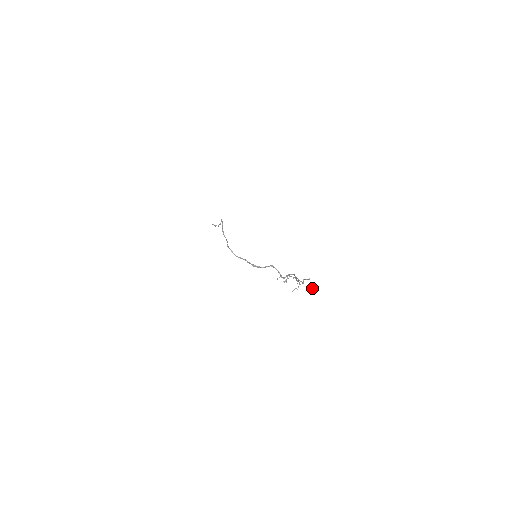
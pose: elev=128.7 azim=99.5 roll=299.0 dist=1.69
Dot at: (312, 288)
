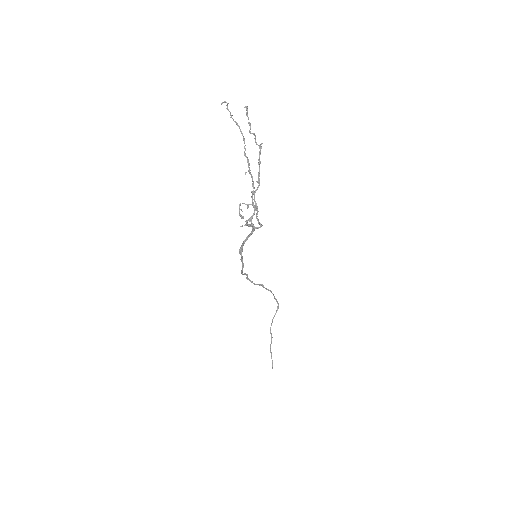
Dot at: (246, 112)
